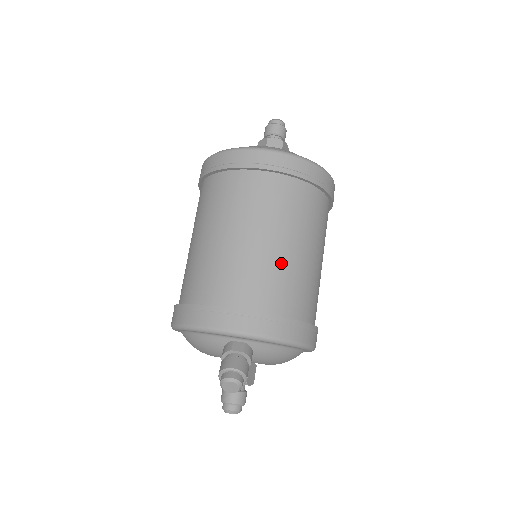
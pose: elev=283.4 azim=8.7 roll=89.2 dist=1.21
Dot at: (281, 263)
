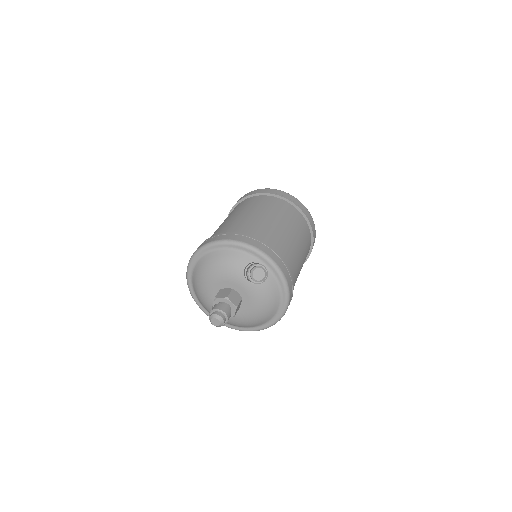
Dot at: (293, 248)
